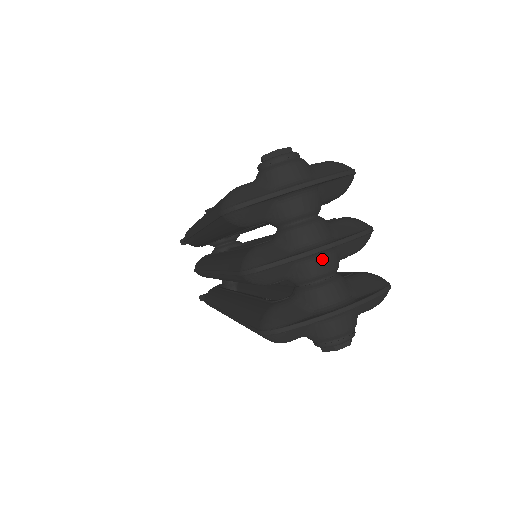
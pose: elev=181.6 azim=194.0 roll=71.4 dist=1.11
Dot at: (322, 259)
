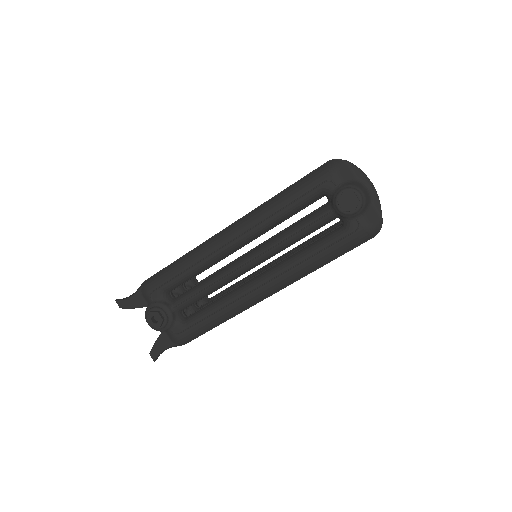
Dot at: occluded
